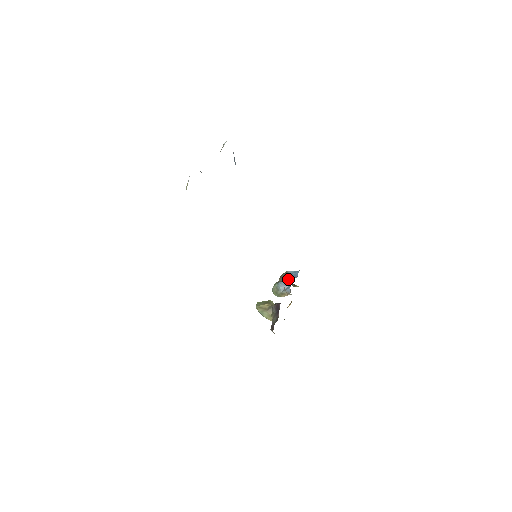
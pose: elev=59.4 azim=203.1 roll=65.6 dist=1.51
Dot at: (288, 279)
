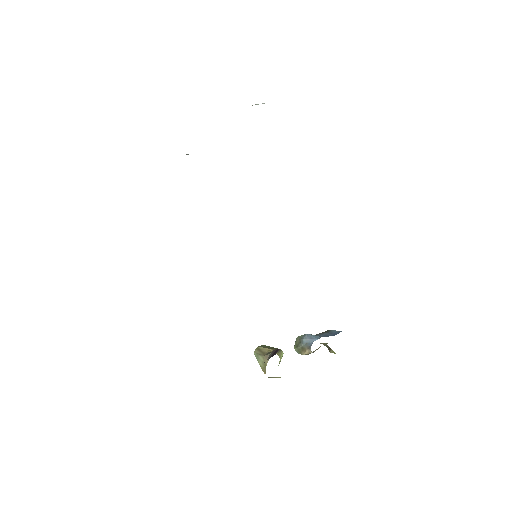
Dot at: (322, 335)
